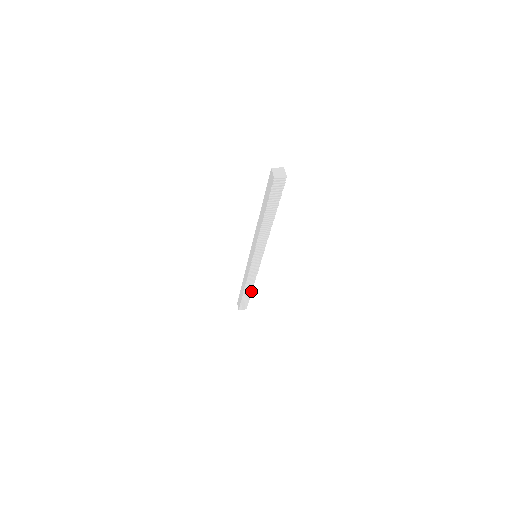
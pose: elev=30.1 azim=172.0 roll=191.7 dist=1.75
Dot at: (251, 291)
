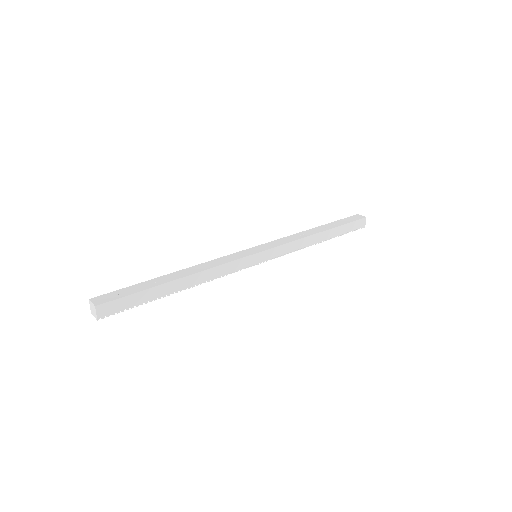
Dot at: (325, 240)
